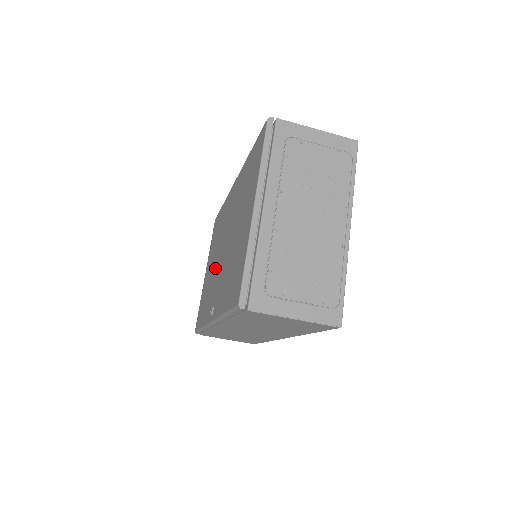
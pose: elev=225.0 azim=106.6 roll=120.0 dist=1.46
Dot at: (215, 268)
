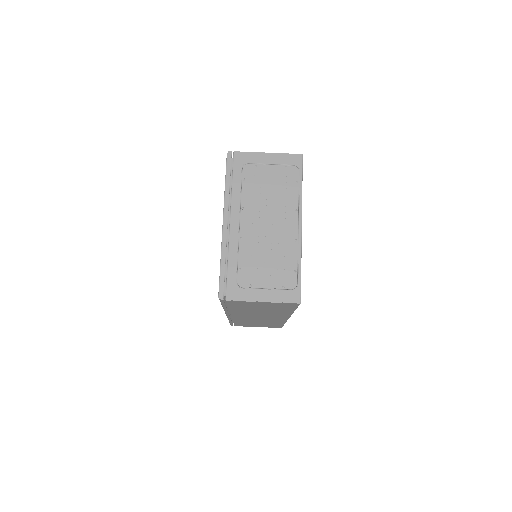
Dot at: occluded
